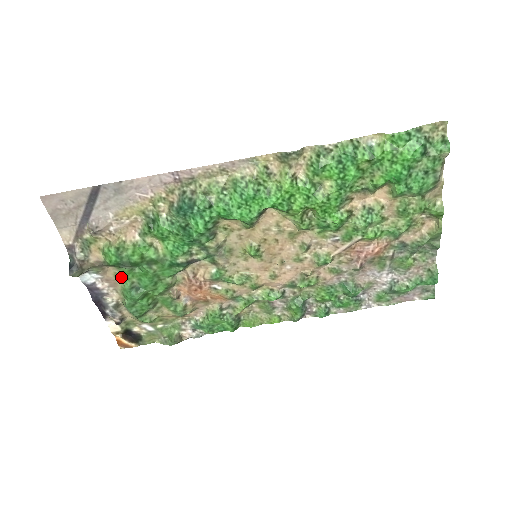
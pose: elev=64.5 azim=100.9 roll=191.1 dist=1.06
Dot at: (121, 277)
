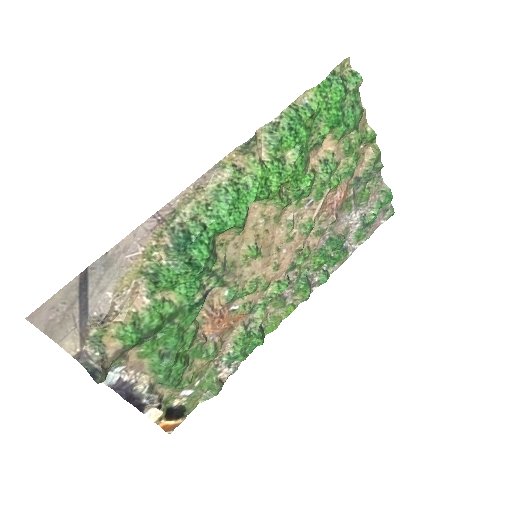
Dot at: (145, 354)
